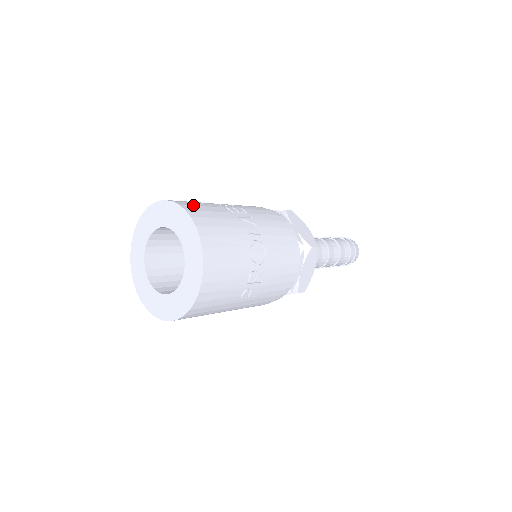
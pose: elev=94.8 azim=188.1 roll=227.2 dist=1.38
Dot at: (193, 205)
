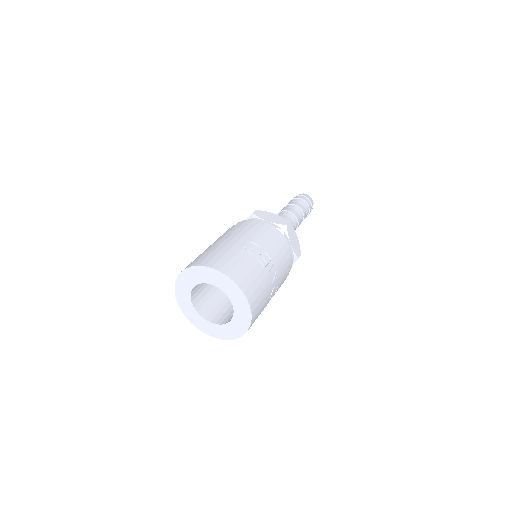
Dot at: (245, 279)
